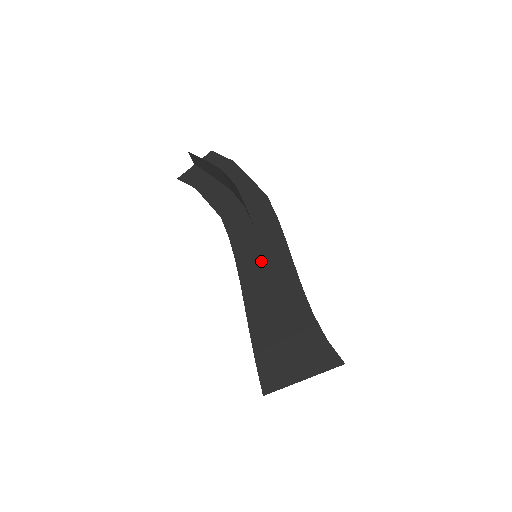
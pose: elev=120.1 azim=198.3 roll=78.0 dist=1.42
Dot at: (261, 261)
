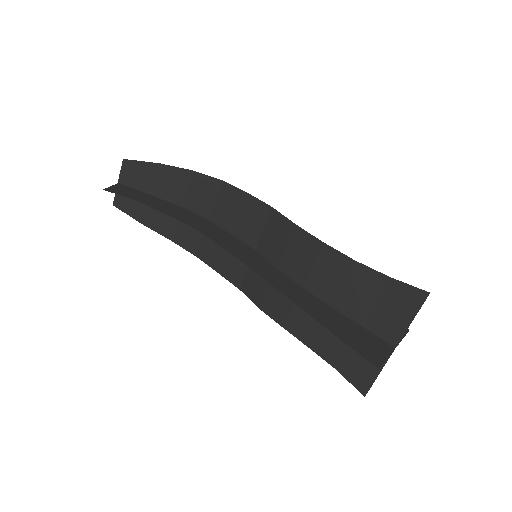
Dot at: (265, 260)
